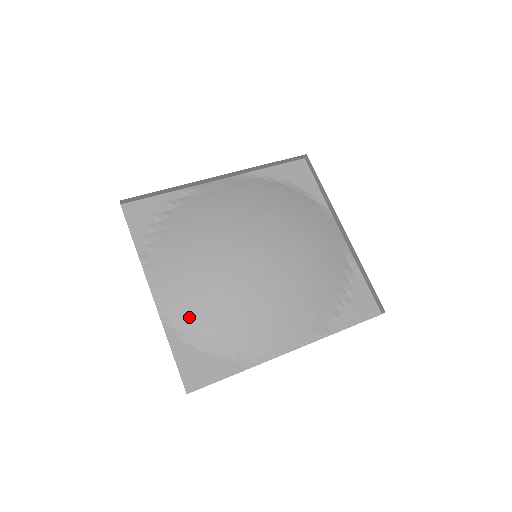
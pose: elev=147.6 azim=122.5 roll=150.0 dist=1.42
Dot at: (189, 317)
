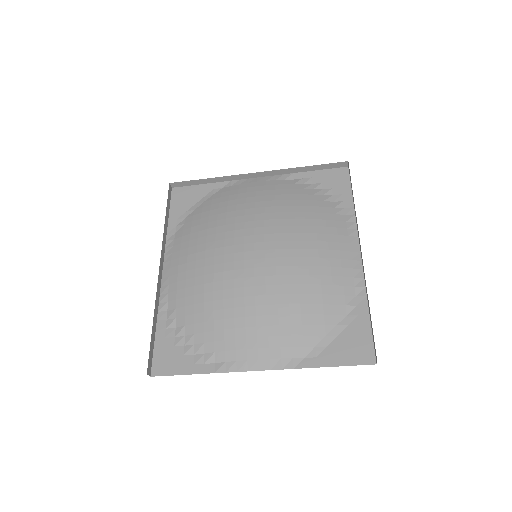
Dot at: (297, 338)
